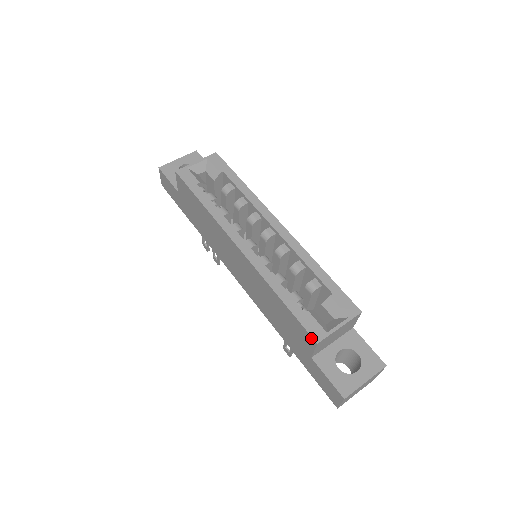
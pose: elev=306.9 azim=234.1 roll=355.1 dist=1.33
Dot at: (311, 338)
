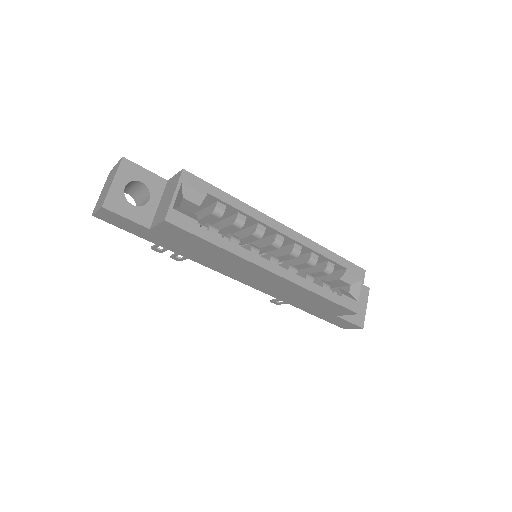
Dot at: (352, 312)
